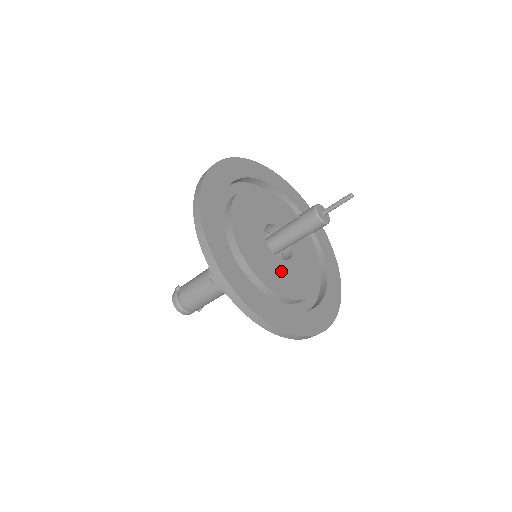
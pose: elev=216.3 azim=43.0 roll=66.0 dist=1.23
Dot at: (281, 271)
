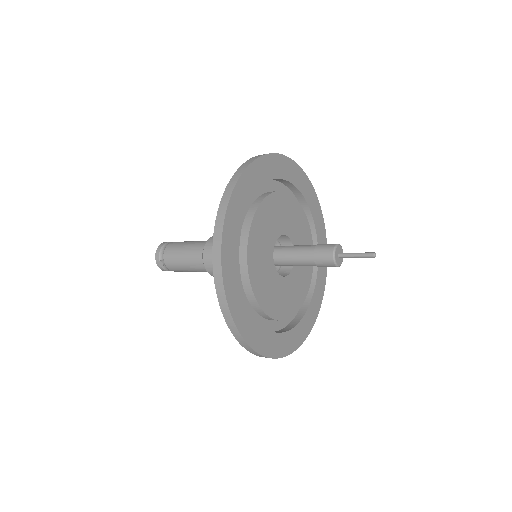
Dot at: (298, 277)
